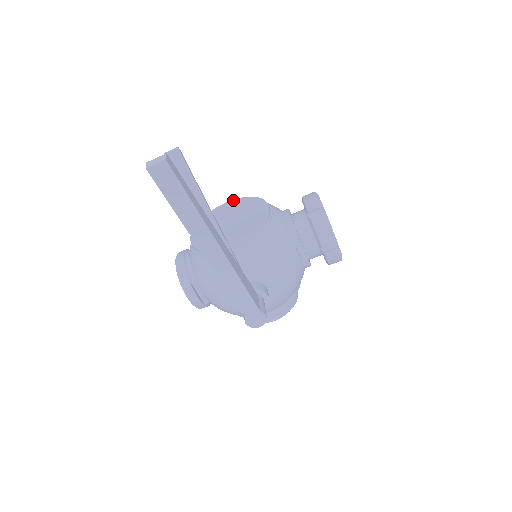
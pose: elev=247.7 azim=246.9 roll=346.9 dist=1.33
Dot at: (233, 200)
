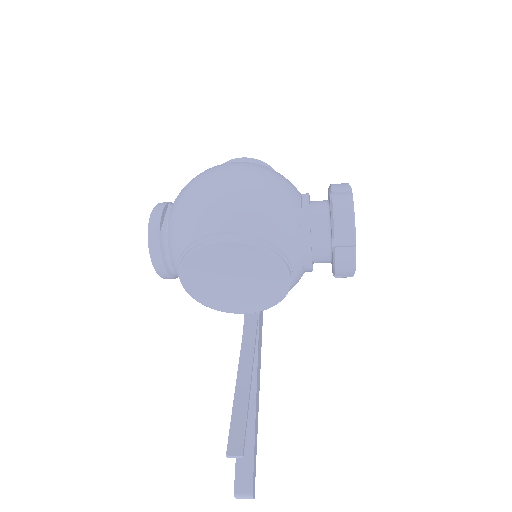
Dot at: (235, 244)
